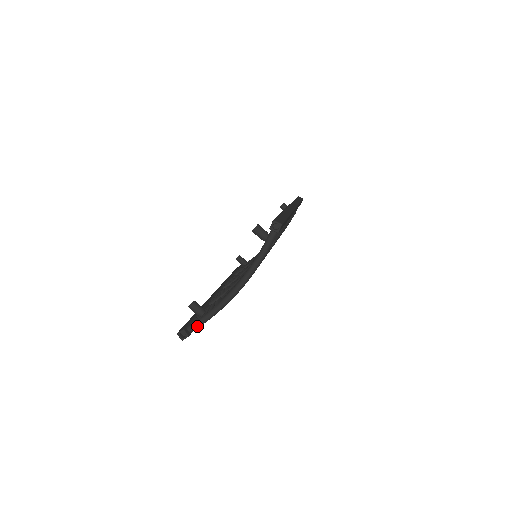
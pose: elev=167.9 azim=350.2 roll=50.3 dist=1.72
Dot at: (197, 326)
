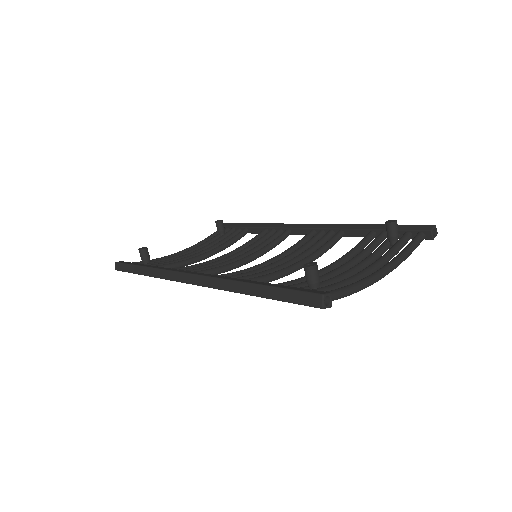
Dot at: (335, 298)
